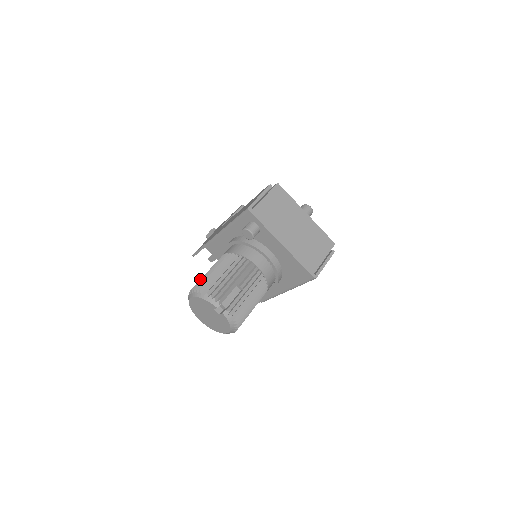
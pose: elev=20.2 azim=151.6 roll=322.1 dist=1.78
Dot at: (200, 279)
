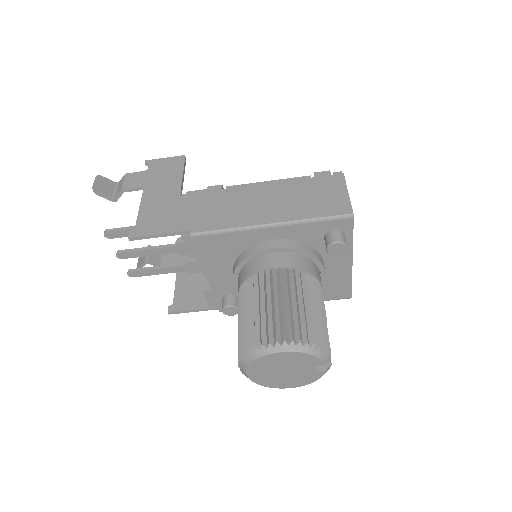
Dot at: (275, 315)
